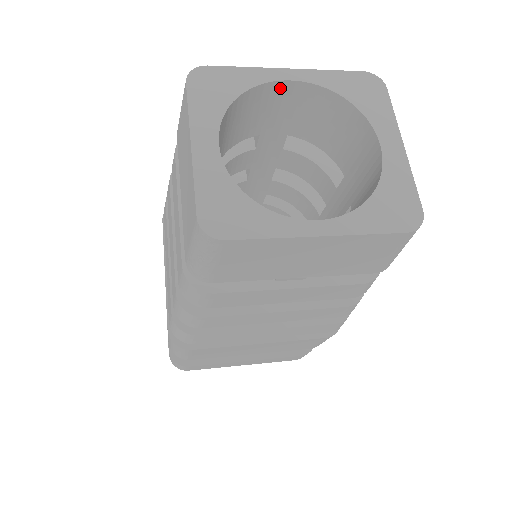
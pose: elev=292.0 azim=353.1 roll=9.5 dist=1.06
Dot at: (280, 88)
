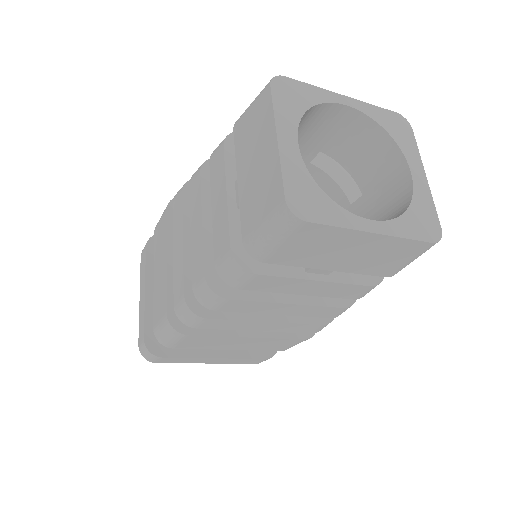
Dot at: (336, 110)
